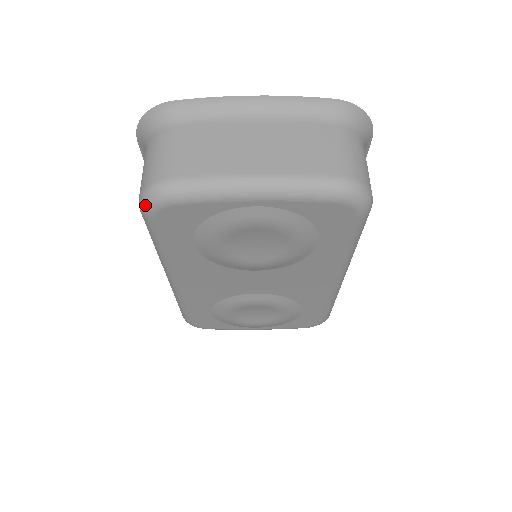
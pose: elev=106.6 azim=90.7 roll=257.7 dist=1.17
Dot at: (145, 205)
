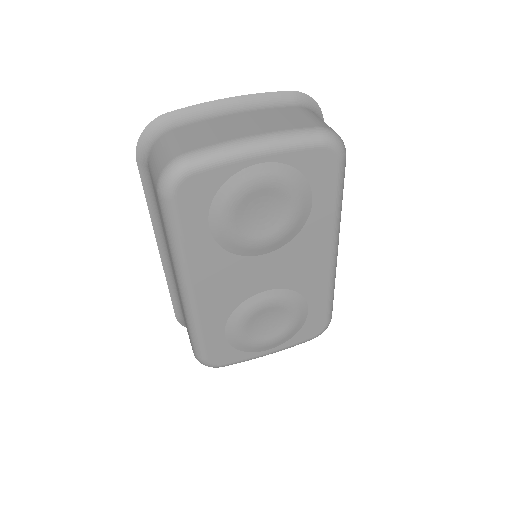
Dot at: (165, 184)
